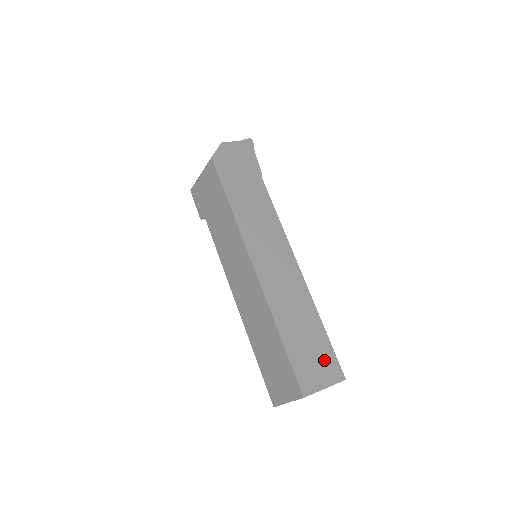
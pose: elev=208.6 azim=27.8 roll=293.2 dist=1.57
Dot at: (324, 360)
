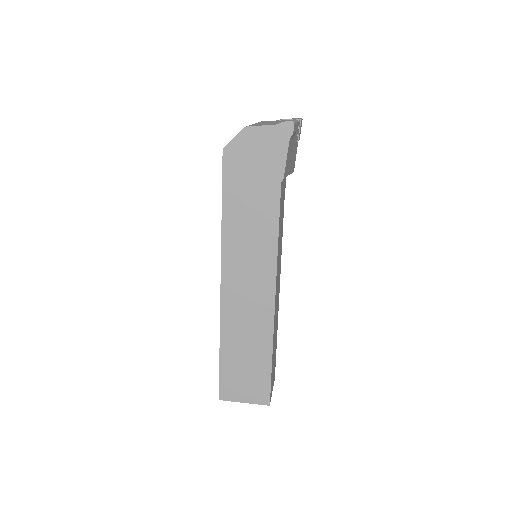
Dot at: (255, 383)
